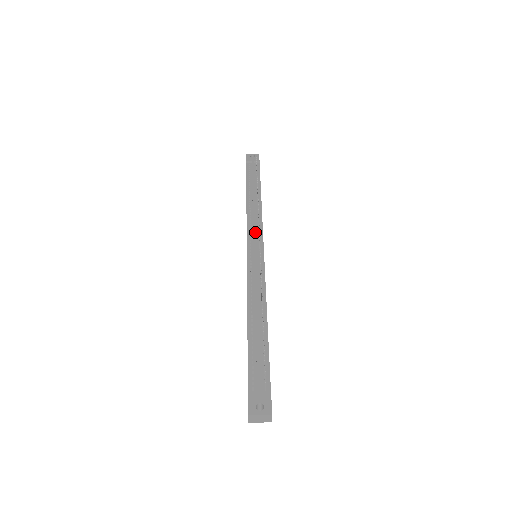
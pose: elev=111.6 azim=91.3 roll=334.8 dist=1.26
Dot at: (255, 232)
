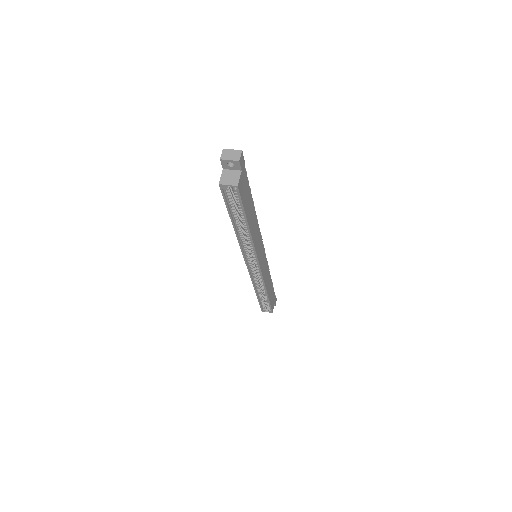
Dot at: occluded
